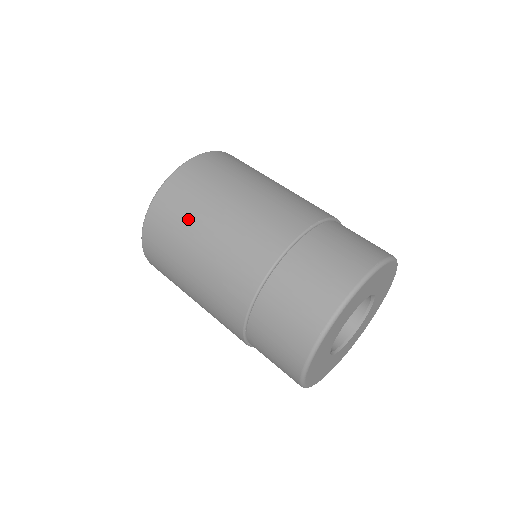
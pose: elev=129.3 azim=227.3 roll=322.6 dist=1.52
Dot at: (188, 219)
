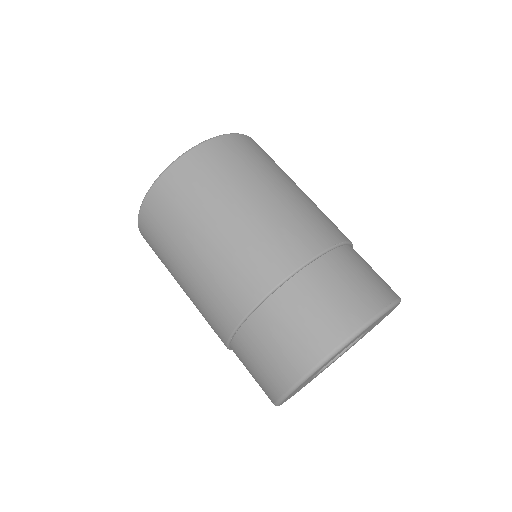
Dot at: (206, 199)
